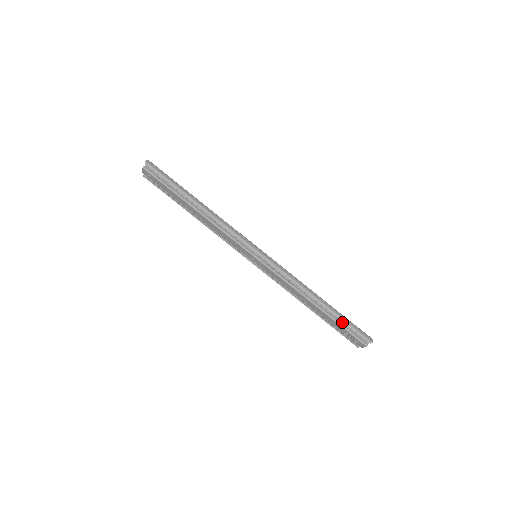
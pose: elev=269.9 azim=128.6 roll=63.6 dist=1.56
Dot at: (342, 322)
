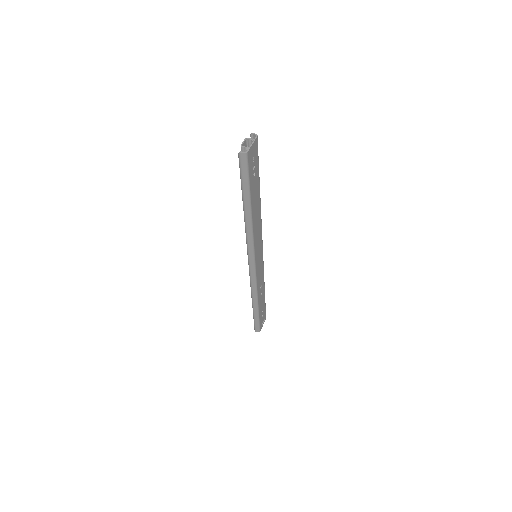
Dot at: occluded
